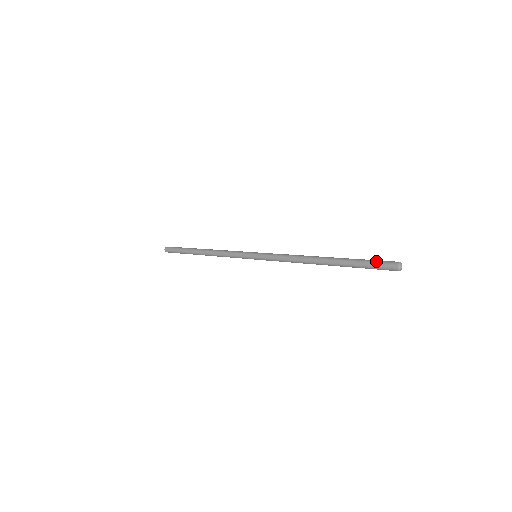
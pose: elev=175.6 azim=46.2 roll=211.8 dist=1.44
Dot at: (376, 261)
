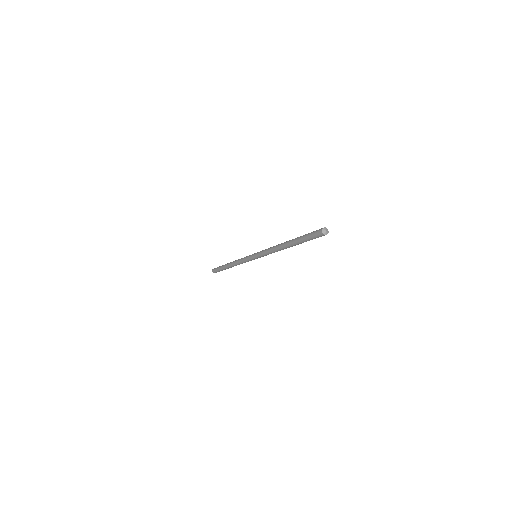
Dot at: (311, 234)
